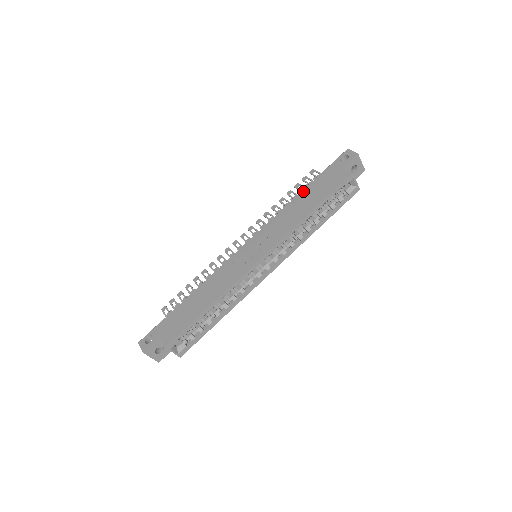
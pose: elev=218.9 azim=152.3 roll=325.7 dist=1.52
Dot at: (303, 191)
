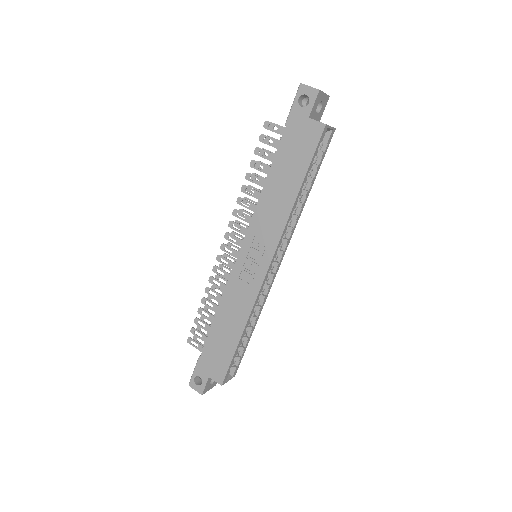
Dot at: (273, 164)
